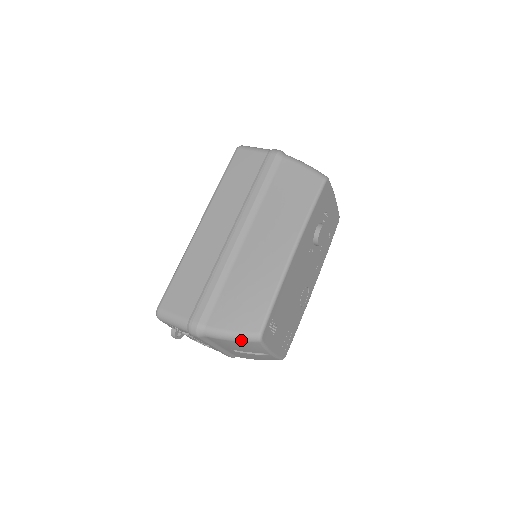
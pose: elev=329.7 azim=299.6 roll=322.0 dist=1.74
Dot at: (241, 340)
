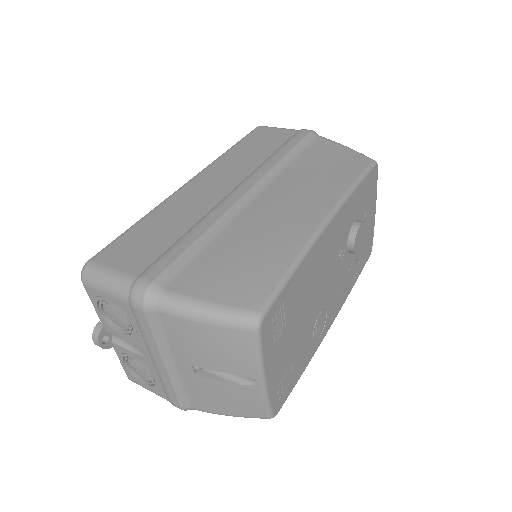
Dot at: (222, 322)
